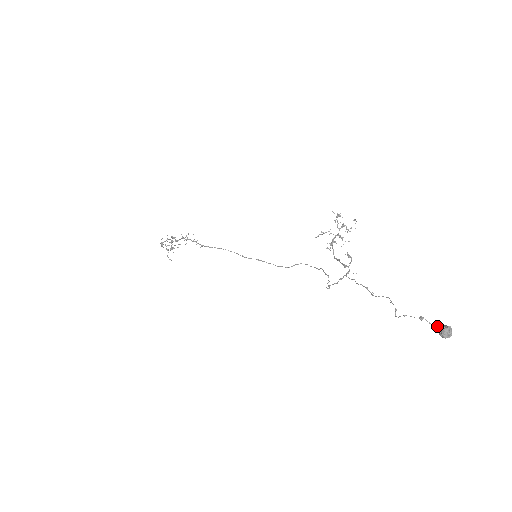
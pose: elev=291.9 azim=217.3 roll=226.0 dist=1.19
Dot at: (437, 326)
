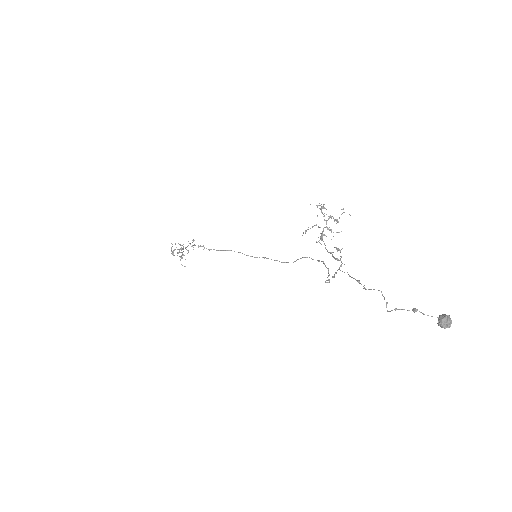
Dot at: occluded
